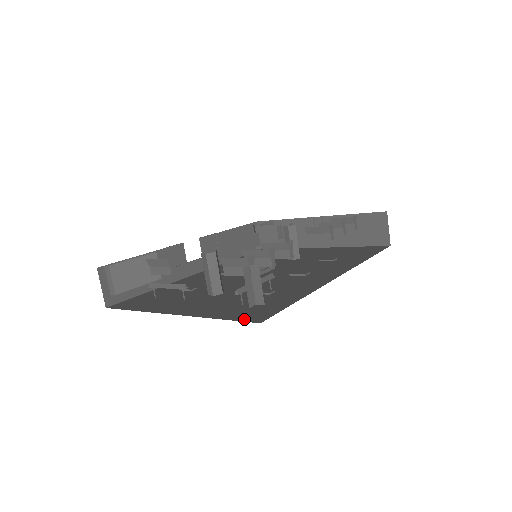
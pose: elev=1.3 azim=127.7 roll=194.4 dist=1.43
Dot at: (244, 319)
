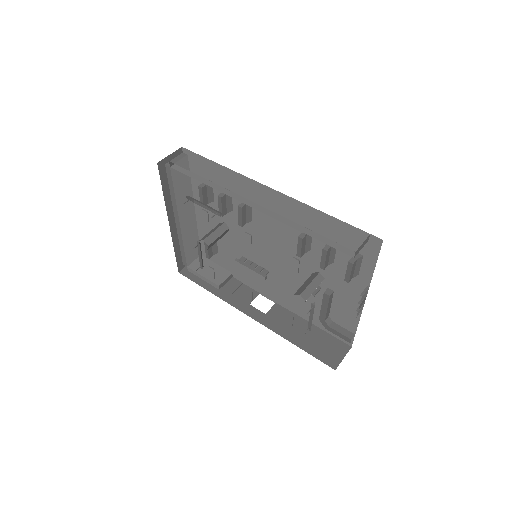
Dot at: occluded
